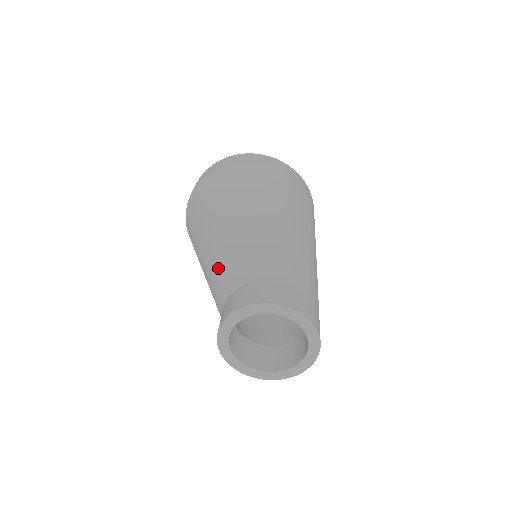
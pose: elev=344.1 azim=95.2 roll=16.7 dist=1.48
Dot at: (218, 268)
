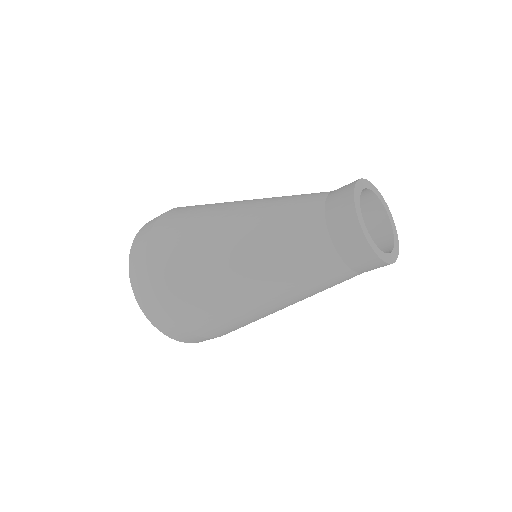
Dot at: (286, 202)
